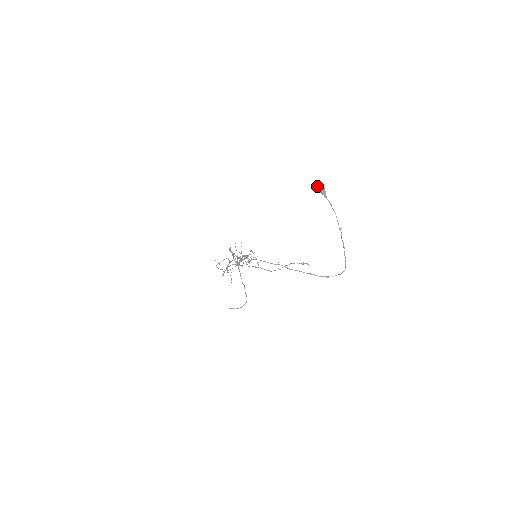
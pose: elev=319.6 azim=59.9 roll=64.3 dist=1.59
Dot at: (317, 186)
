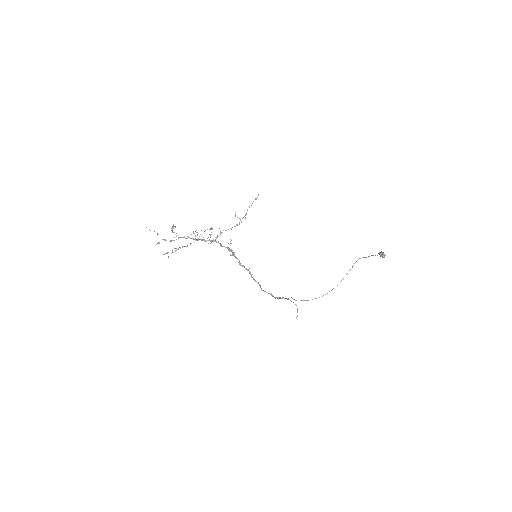
Dot at: (382, 257)
